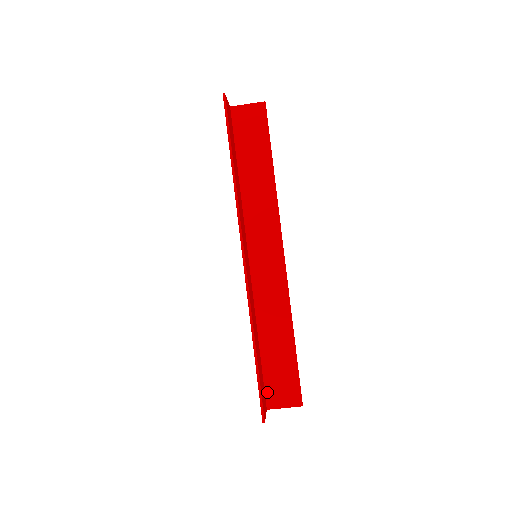
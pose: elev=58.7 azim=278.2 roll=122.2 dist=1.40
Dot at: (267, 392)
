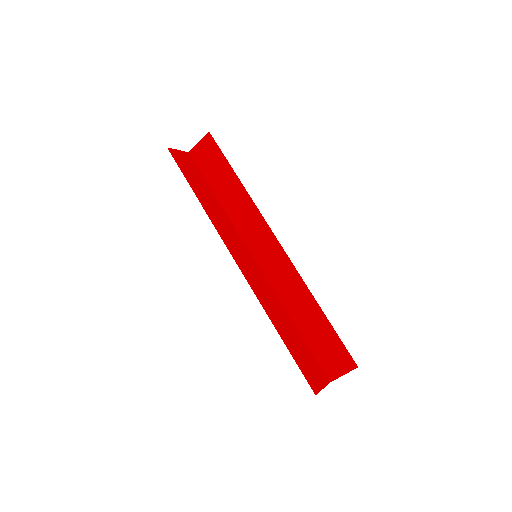
Dot at: (322, 367)
